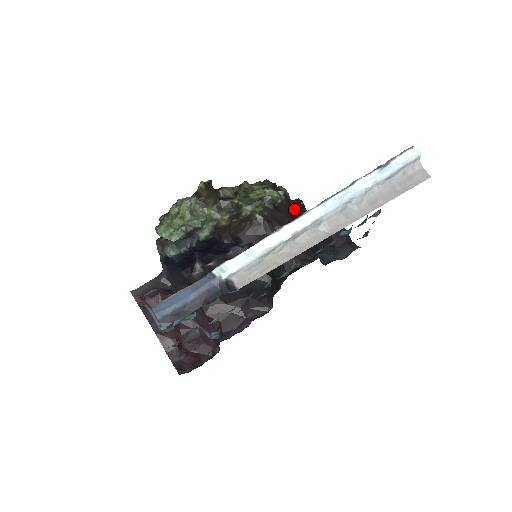
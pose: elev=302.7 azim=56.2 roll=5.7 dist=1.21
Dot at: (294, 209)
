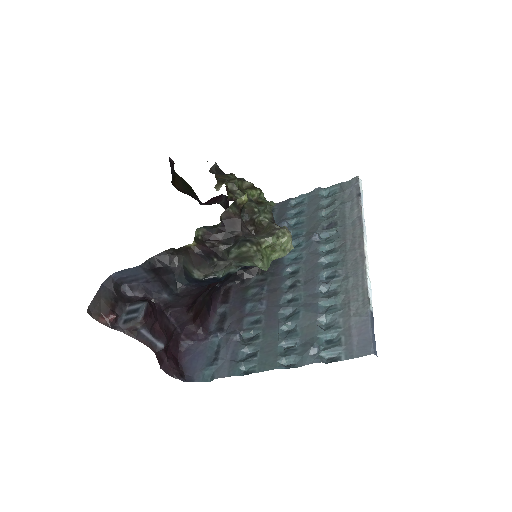
Dot at: occluded
